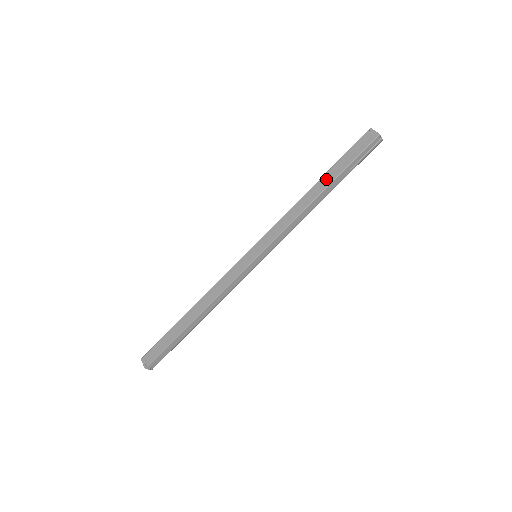
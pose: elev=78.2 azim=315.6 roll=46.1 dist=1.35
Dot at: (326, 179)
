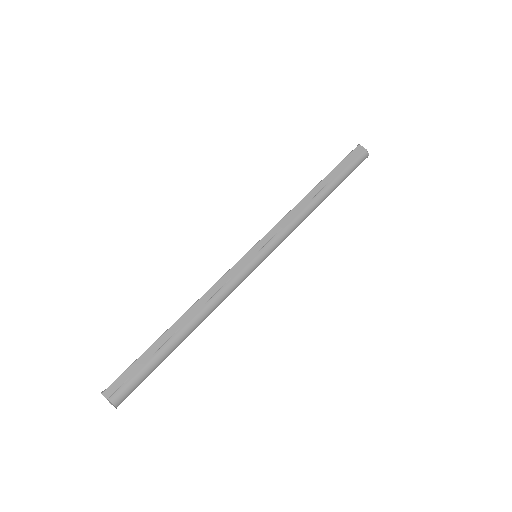
Dot at: occluded
